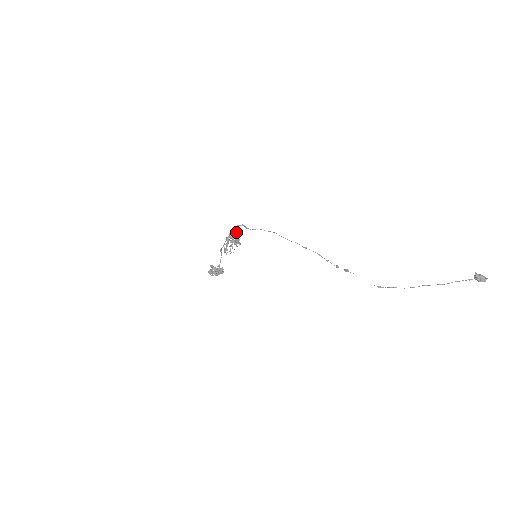
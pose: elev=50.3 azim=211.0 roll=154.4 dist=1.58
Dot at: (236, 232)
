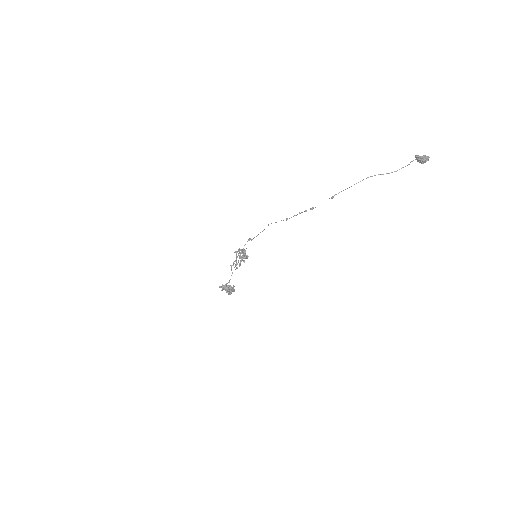
Dot at: occluded
